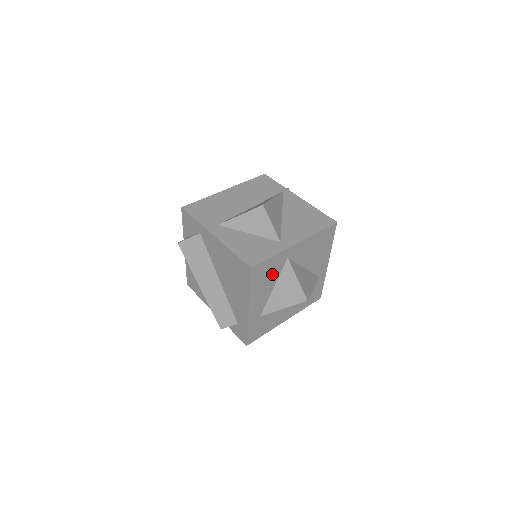
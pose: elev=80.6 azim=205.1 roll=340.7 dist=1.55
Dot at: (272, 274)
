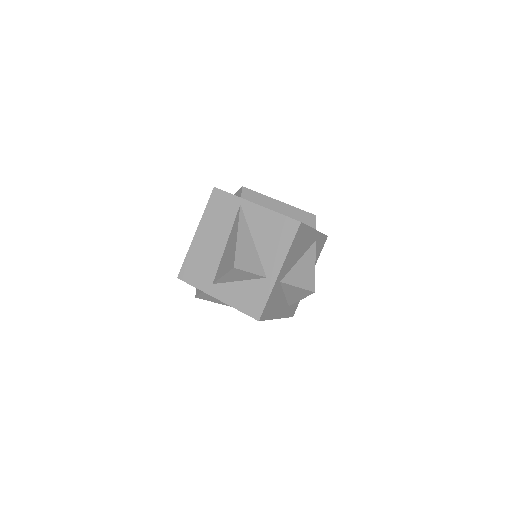
Dot at: (277, 297)
